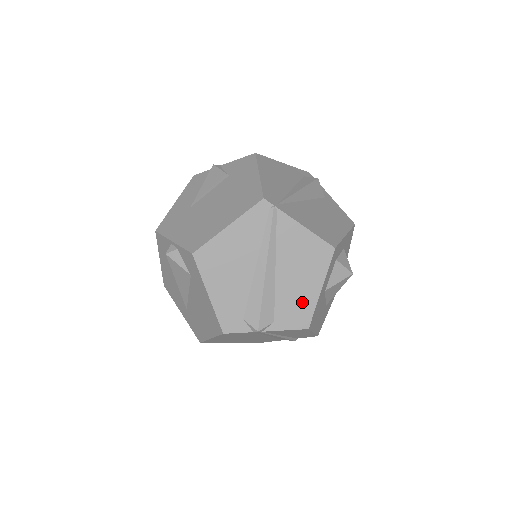
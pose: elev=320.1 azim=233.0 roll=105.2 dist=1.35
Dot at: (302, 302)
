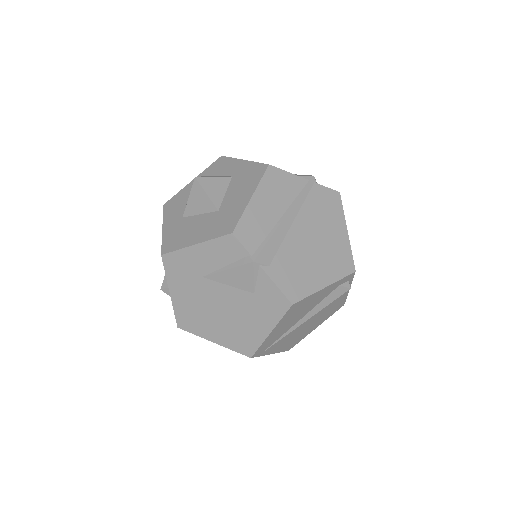
Dot at: occluded
